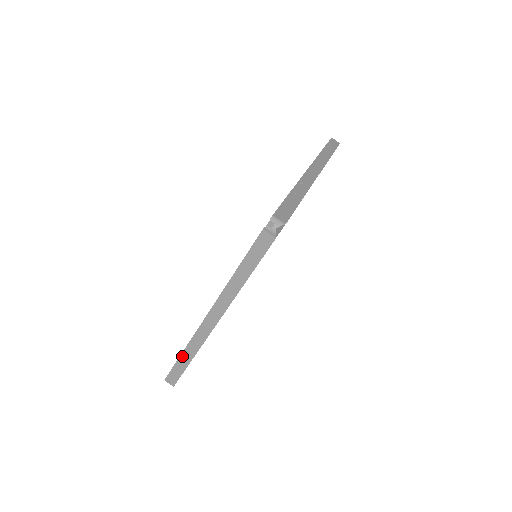
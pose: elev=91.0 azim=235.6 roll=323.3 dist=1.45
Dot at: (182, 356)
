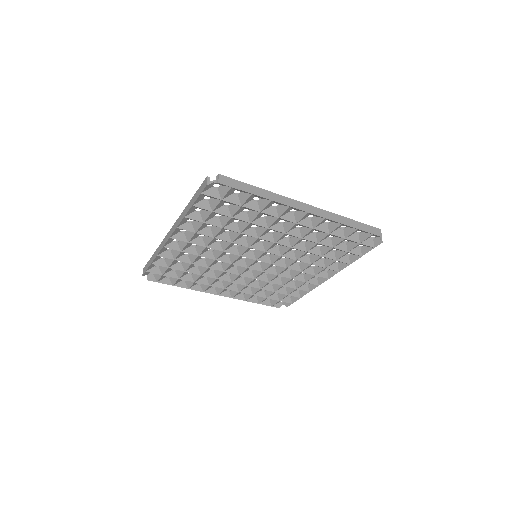
Dot at: (154, 254)
